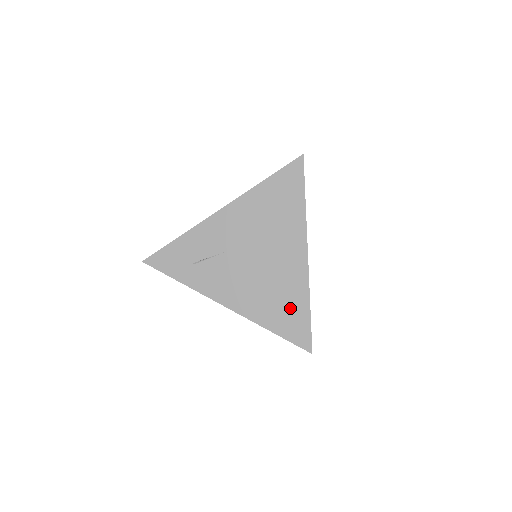
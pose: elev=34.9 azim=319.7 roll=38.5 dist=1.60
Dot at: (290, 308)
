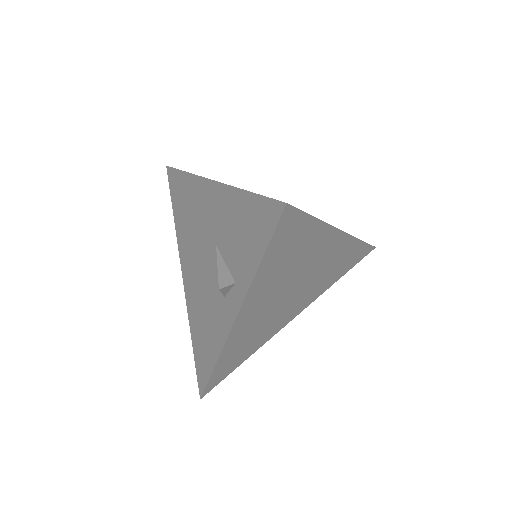
Dot at: occluded
